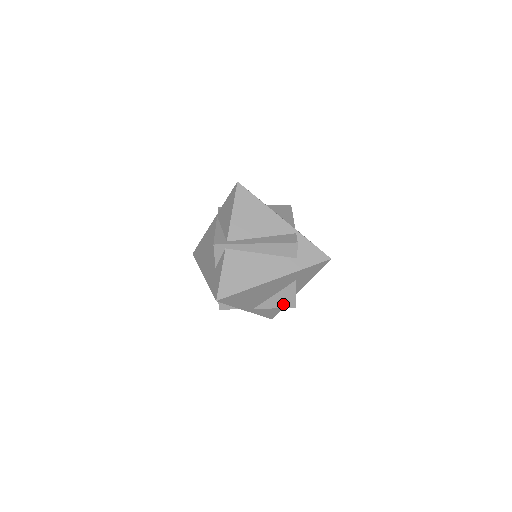
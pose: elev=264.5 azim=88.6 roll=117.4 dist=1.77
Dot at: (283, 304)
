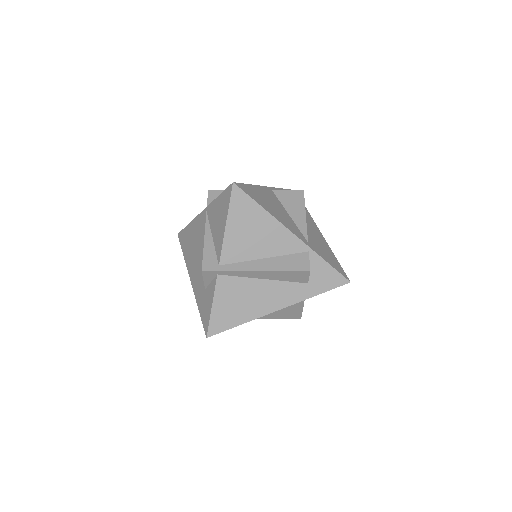
Dot at: (287, 316)
